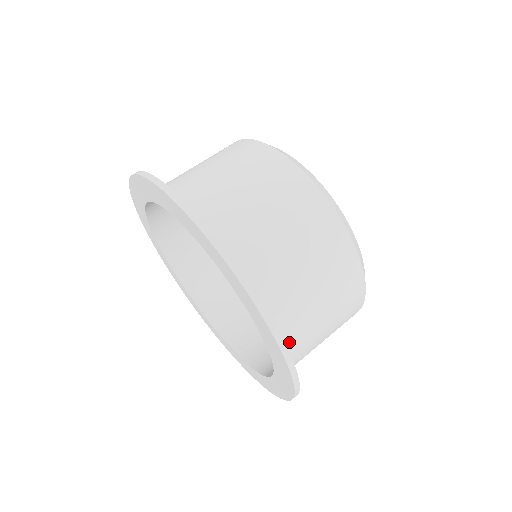
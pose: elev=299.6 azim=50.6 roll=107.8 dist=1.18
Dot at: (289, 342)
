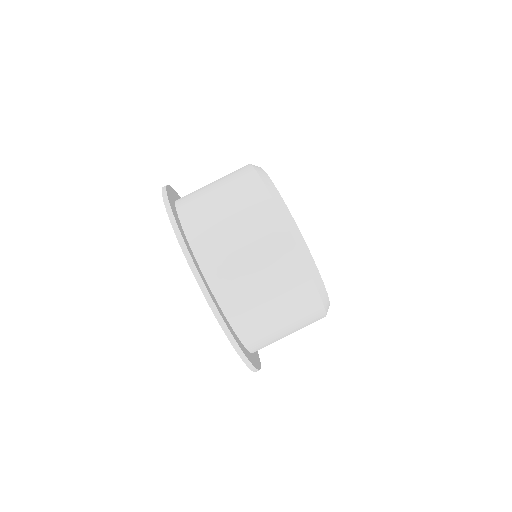
Dot at: occluded
